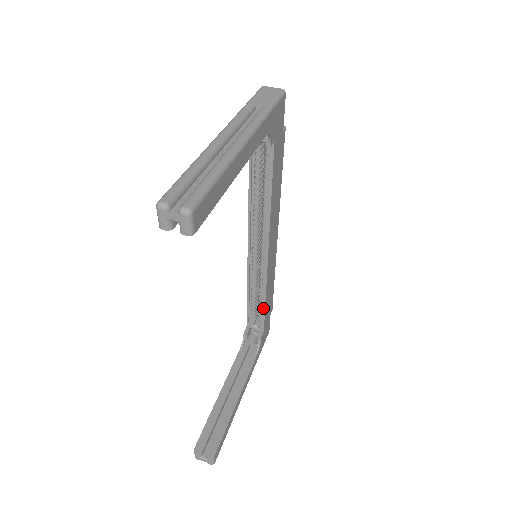
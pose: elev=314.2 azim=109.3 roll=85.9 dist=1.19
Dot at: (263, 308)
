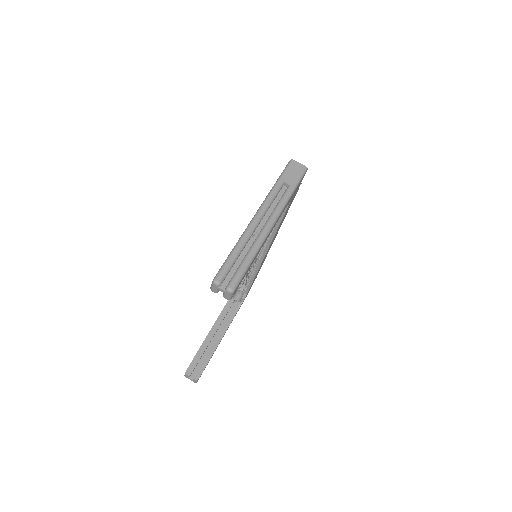
Dot at: (251, 282)
